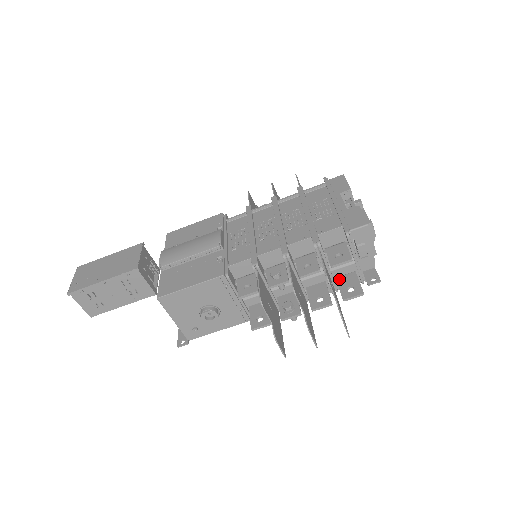
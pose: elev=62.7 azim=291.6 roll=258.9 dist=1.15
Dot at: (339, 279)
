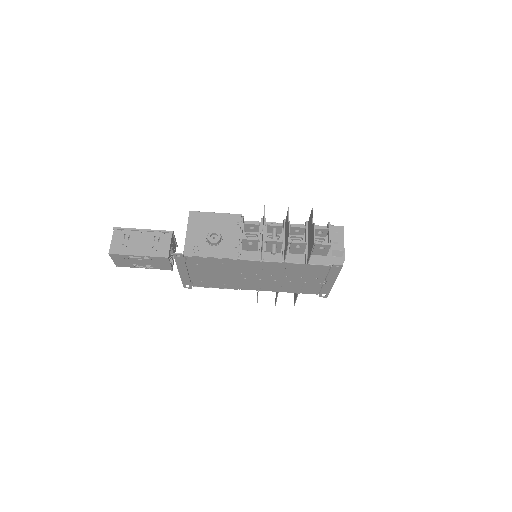
Dot at: (314, 252)
